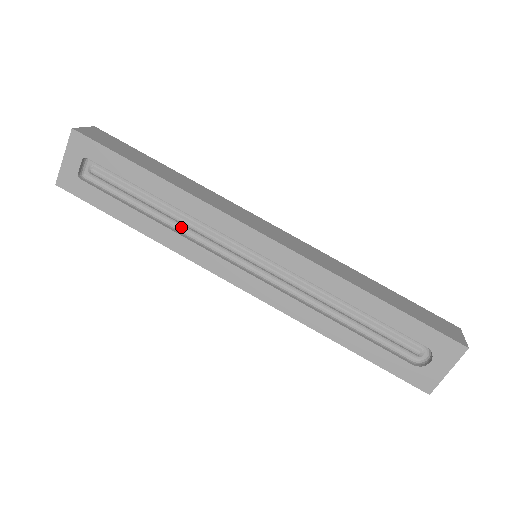
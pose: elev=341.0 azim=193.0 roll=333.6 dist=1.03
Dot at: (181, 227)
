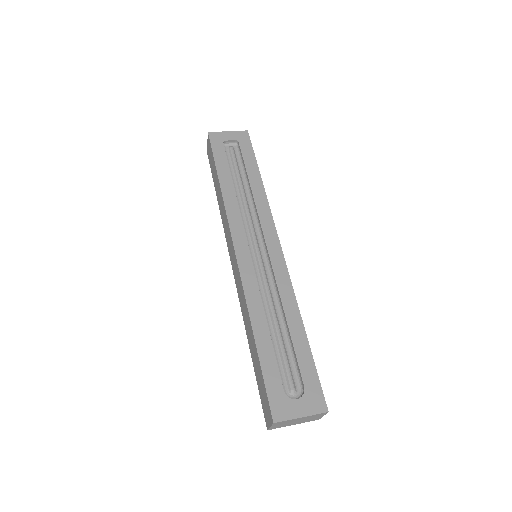
Dot at: (240, 204)
